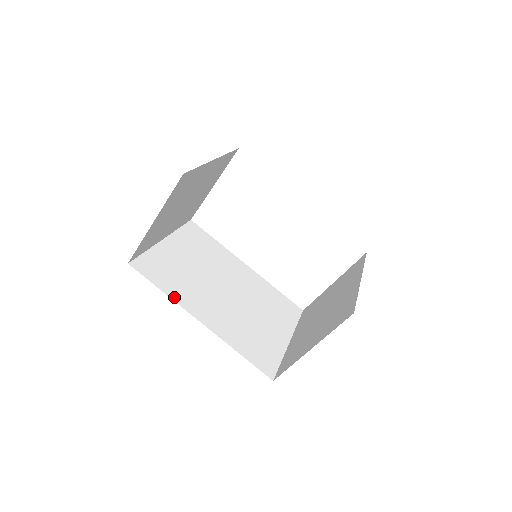
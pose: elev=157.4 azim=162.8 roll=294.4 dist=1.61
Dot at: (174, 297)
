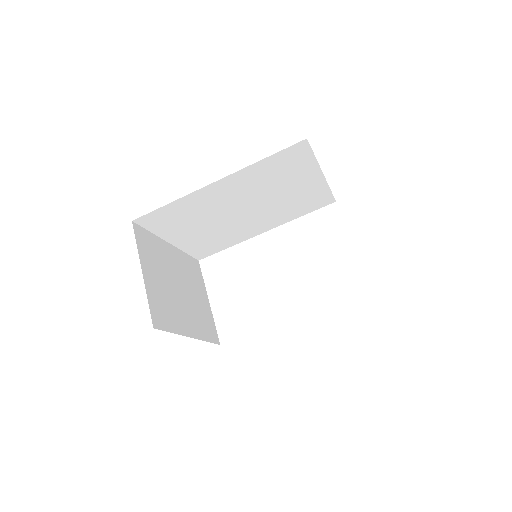
Dot at: occluded
